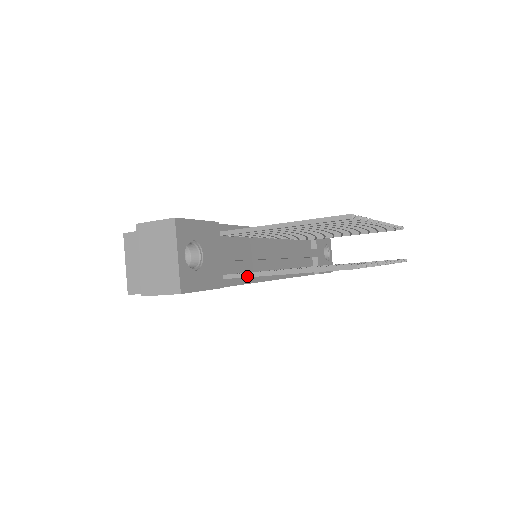
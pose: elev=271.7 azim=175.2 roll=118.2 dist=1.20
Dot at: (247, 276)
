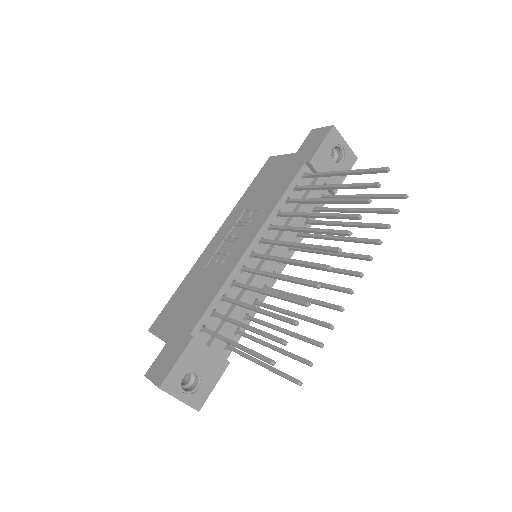
Dot at: occluded
